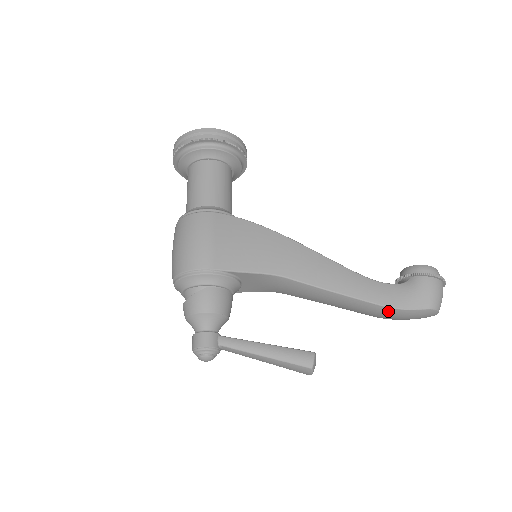
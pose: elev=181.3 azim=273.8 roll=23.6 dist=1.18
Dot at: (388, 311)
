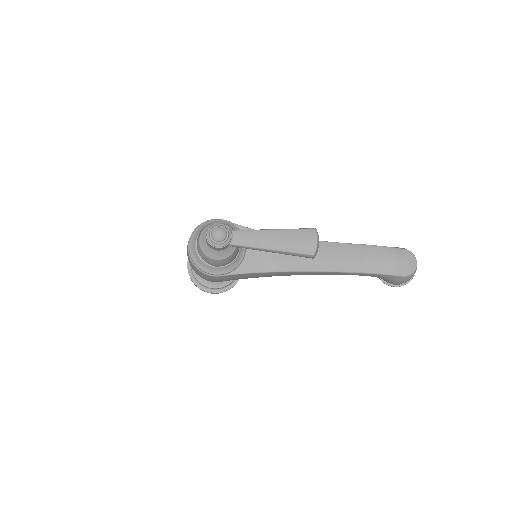
Dot at: (372, 250)
